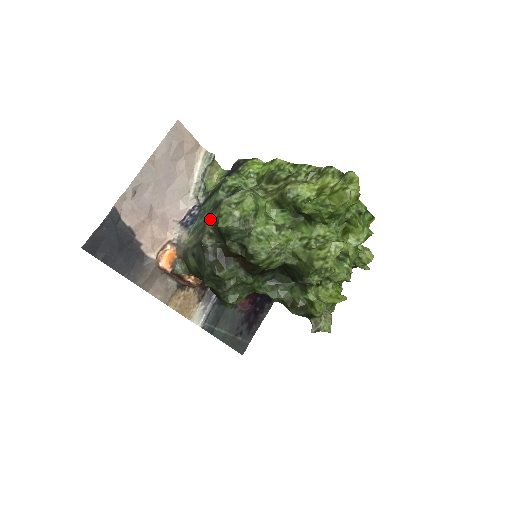
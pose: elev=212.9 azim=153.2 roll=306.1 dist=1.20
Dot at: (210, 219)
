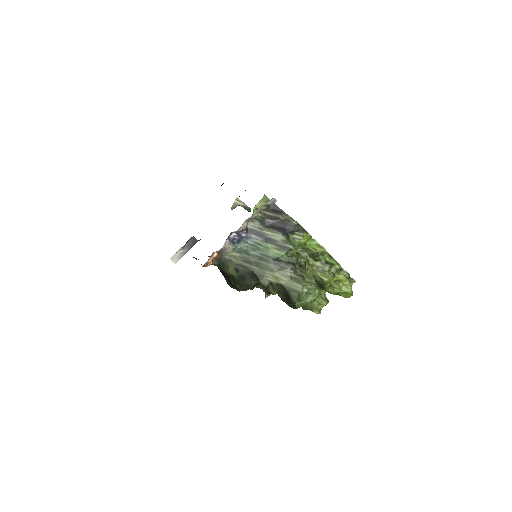
Dot at: (273, 272)
